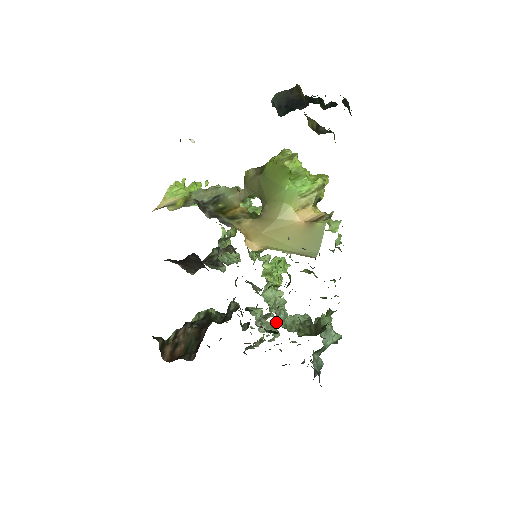
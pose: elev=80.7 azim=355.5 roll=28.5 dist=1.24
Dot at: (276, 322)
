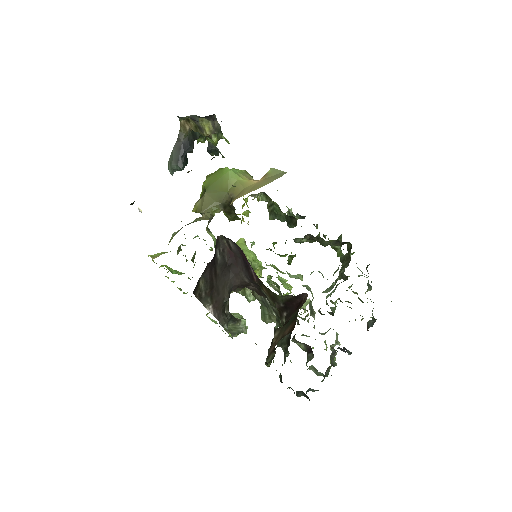
Dot at: occluded
